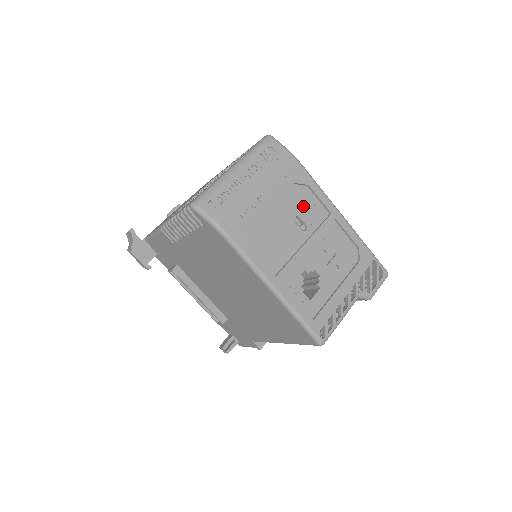
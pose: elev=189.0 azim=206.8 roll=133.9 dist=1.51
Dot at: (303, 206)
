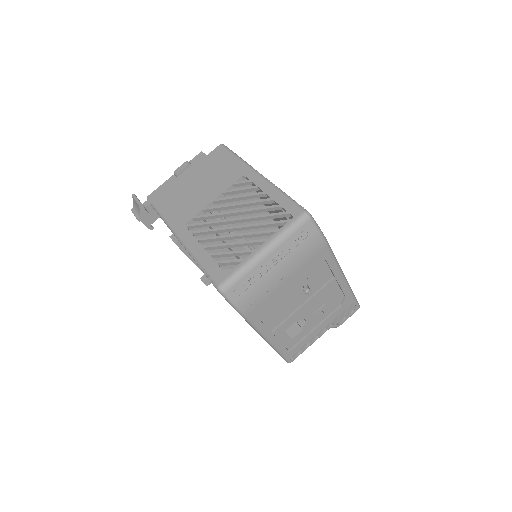
Dot at: (314, 276)
